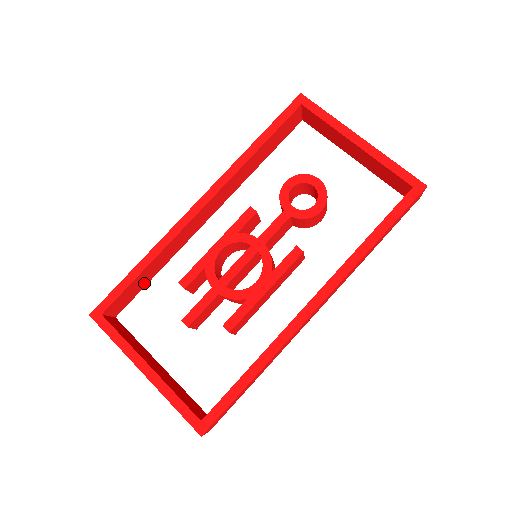
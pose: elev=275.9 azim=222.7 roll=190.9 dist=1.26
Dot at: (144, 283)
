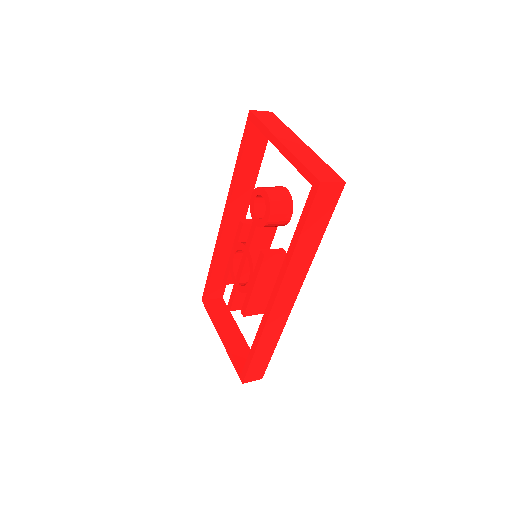
Dot at: occluded
